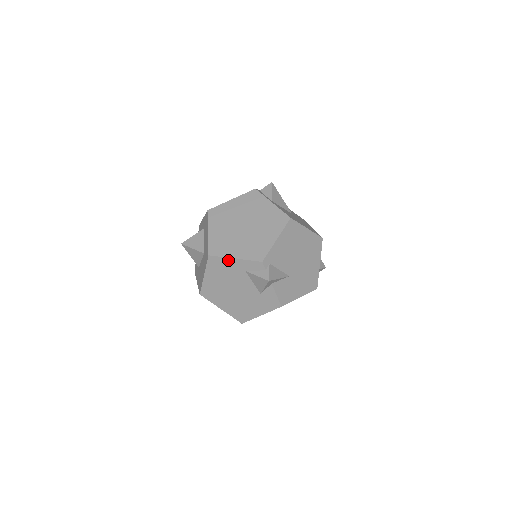
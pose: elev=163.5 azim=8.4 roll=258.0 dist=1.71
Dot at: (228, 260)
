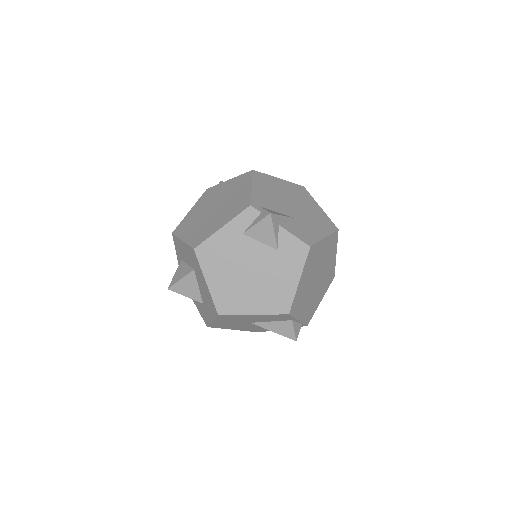
Dot at: (216, 236)
